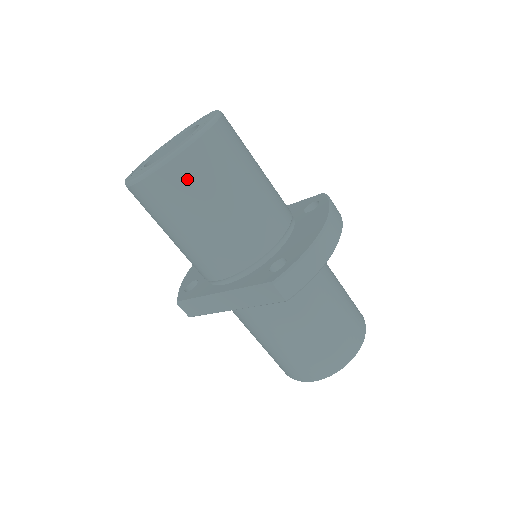
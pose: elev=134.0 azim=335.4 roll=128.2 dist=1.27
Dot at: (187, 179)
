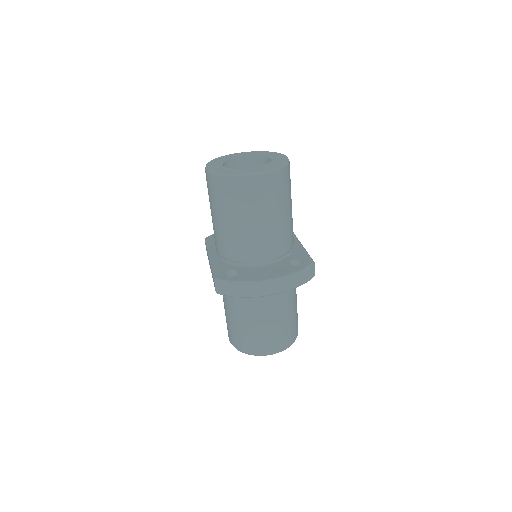
Dot at: (220, 191)
